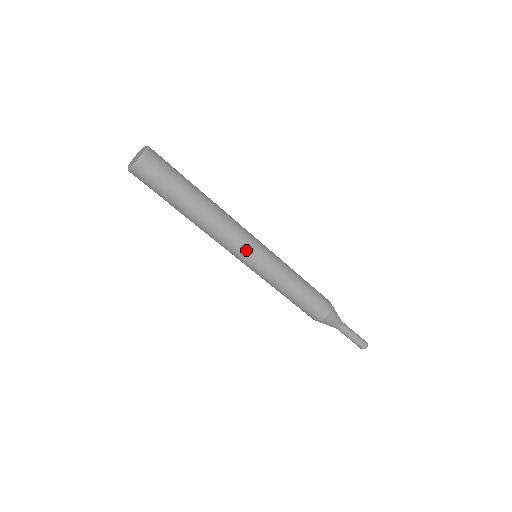
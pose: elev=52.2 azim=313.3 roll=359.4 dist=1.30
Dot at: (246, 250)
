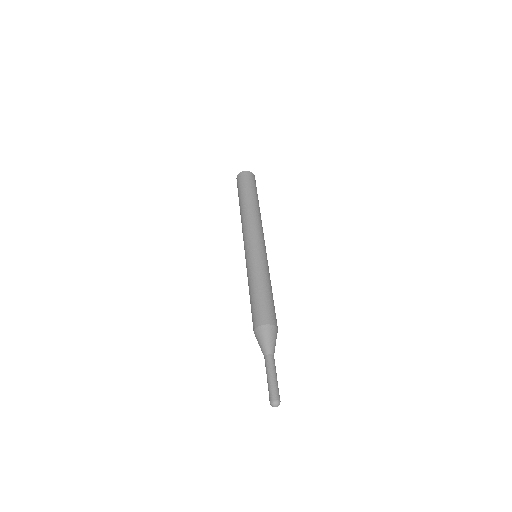
Dot at: (258, 238)
